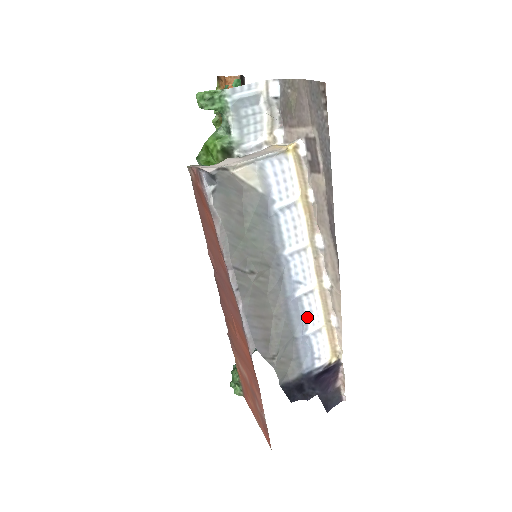
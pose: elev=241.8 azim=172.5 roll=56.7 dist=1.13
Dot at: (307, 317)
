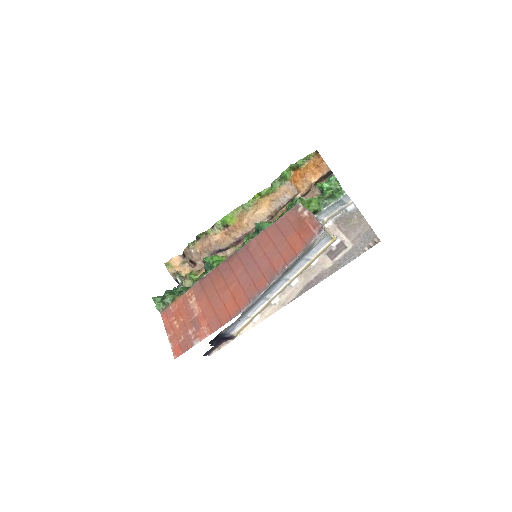
Dot at: (254, 308)
